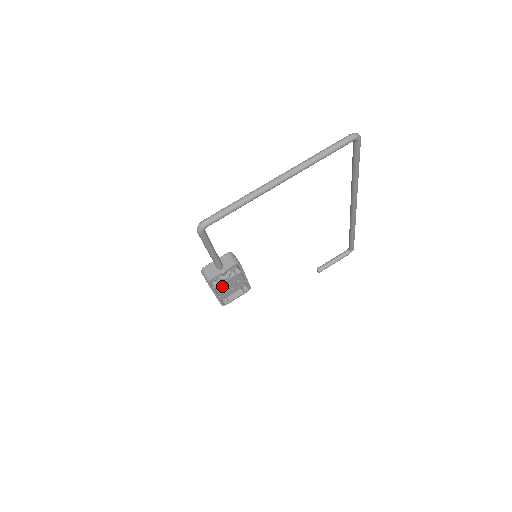
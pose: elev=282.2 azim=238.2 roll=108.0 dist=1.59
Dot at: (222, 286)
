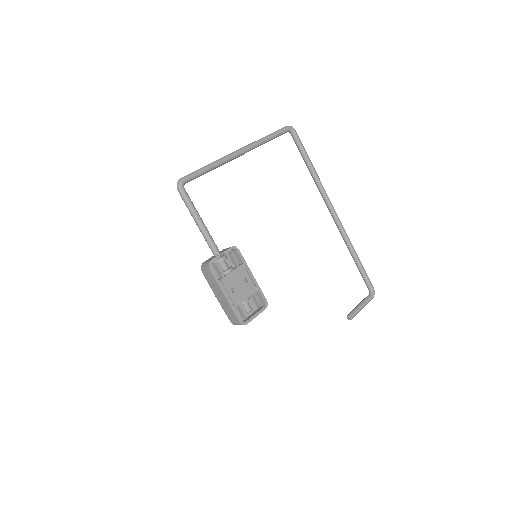
Dot at: (228, 282)
